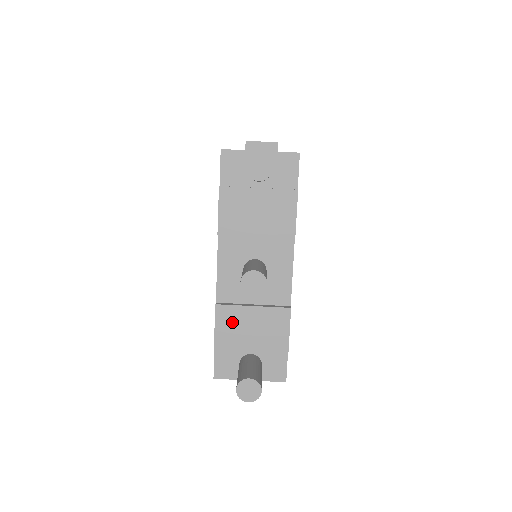
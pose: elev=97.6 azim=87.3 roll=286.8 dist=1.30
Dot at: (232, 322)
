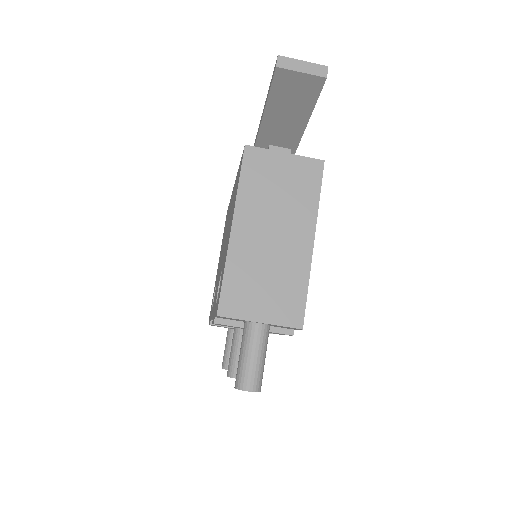
Dot at: occluded
